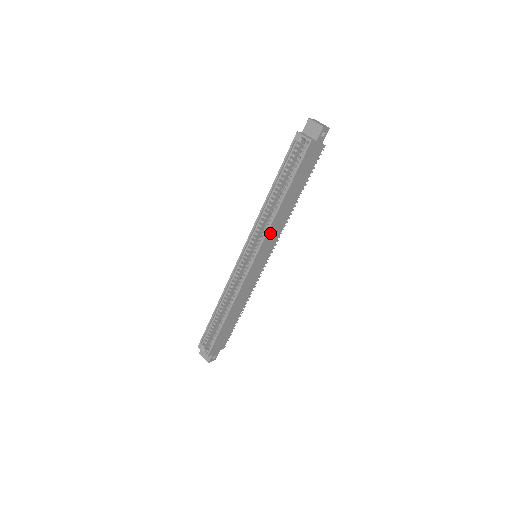
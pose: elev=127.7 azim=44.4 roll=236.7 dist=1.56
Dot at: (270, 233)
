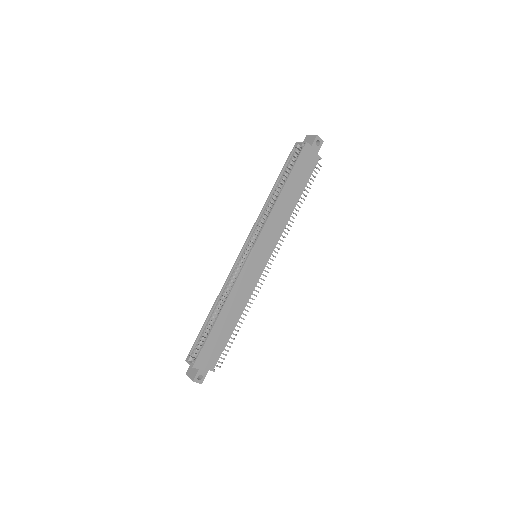
Dot at: (269, 226)
